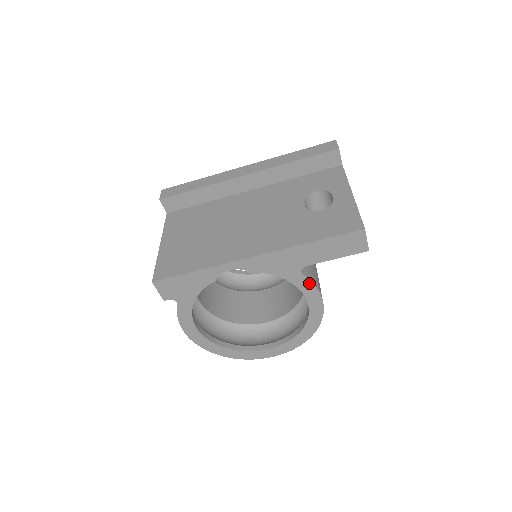
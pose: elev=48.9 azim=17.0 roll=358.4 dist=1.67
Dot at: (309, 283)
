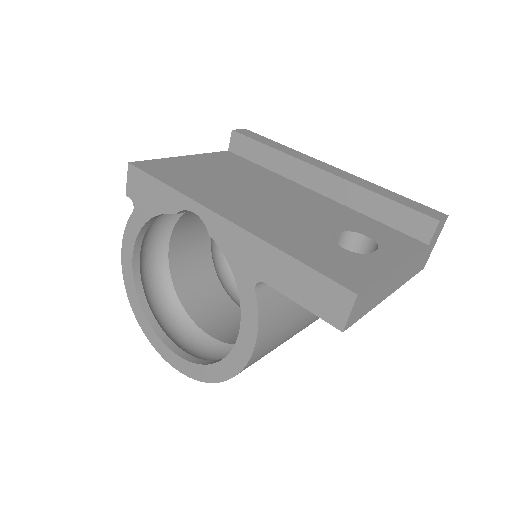
Dot at: (255, 309)
